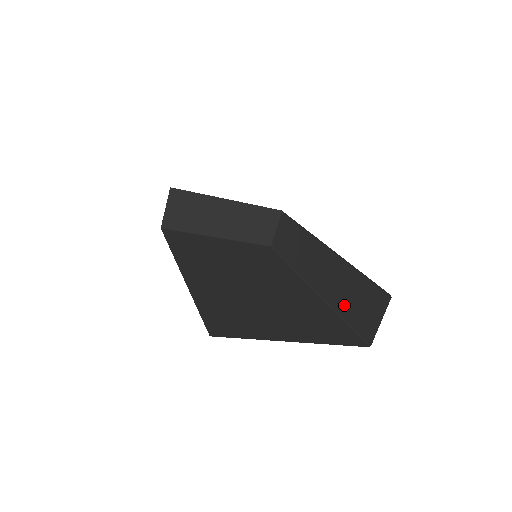
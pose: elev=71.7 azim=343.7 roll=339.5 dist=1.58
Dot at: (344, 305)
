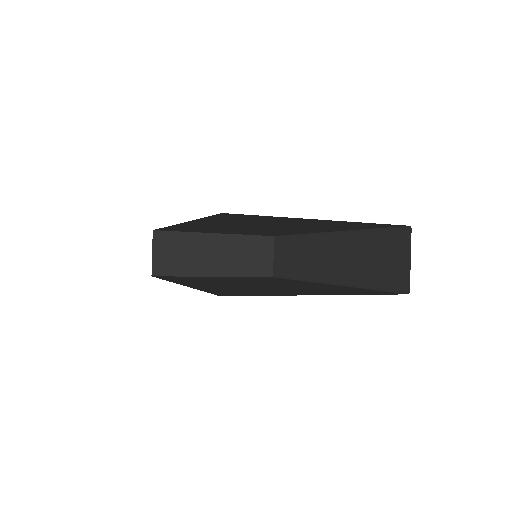
Dot at: (365, 274)
